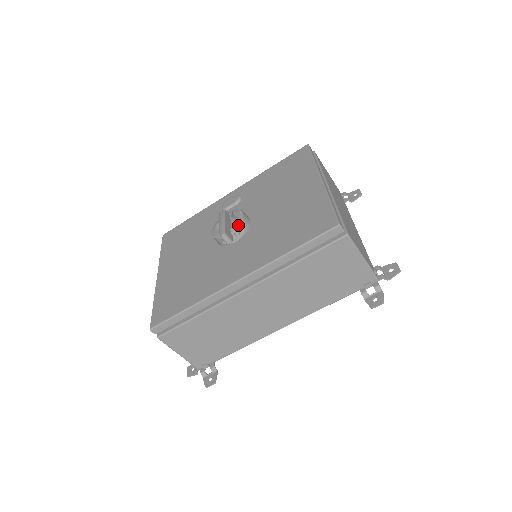
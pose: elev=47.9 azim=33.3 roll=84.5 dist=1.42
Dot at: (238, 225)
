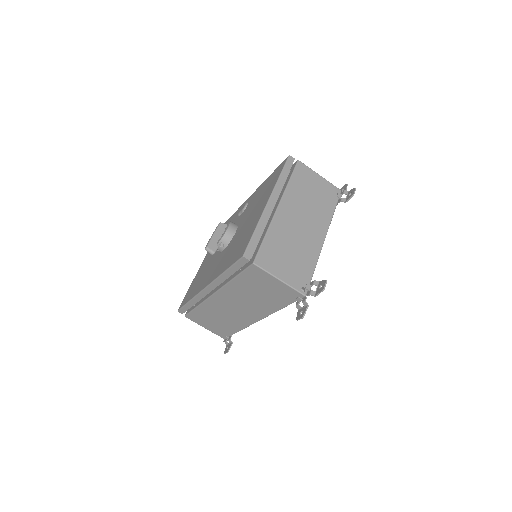
Dot at: (221, 238)
